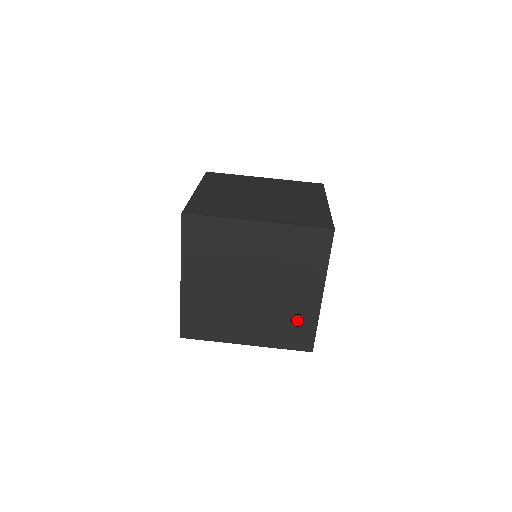
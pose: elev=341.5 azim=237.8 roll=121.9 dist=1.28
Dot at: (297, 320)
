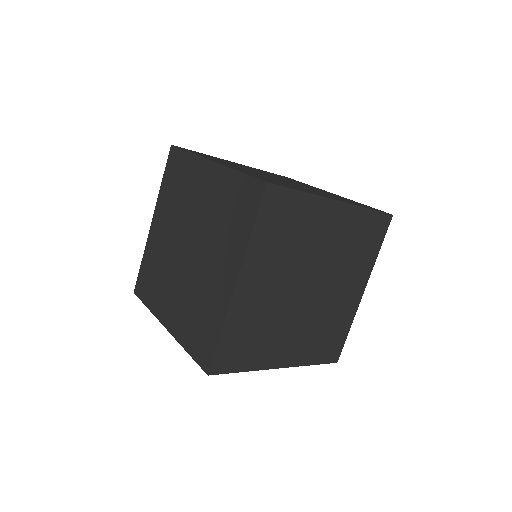
Dot at: (207, 313)
